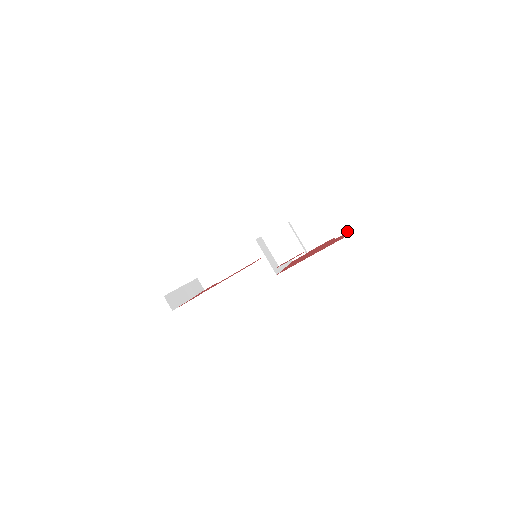
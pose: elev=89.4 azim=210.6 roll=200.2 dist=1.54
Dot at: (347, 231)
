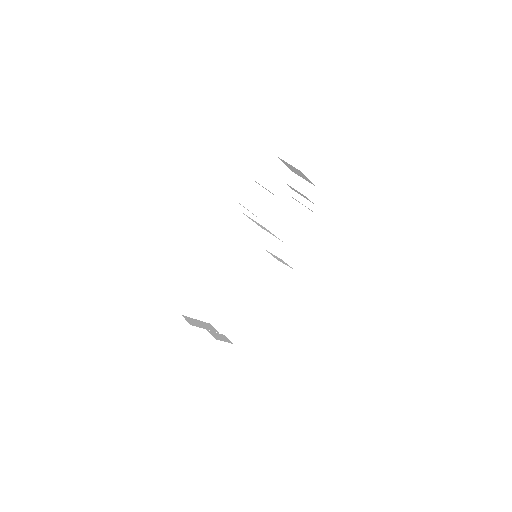
Dot at: (314, 187)
